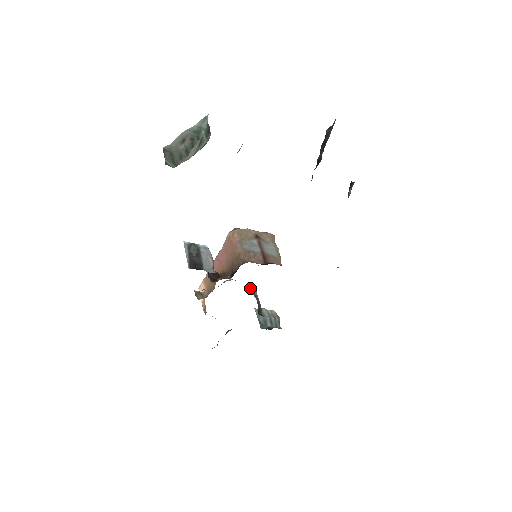
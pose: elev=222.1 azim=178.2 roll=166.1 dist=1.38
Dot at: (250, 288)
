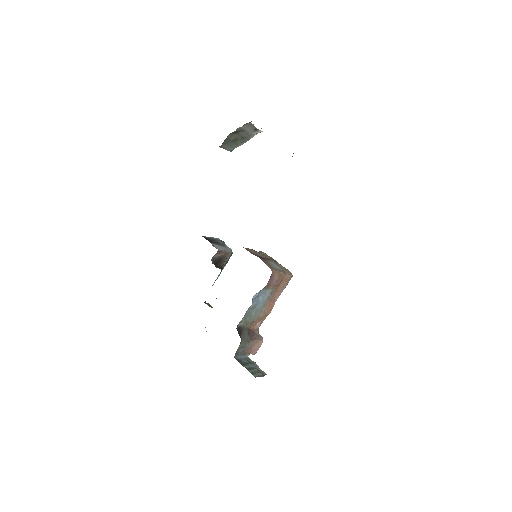
Dot at: (254, 329)
